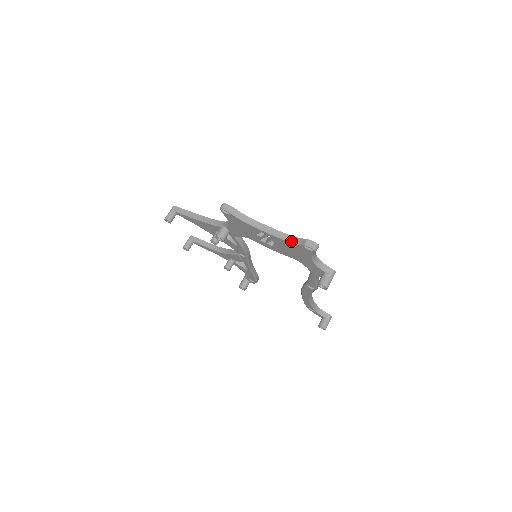
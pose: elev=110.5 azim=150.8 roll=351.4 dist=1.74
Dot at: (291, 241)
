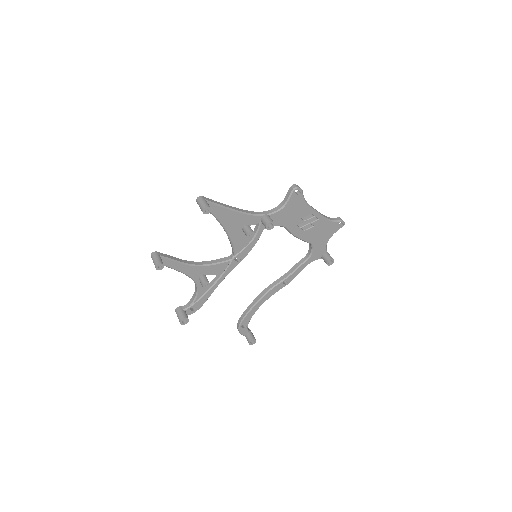
Dot at: (331, 220)
